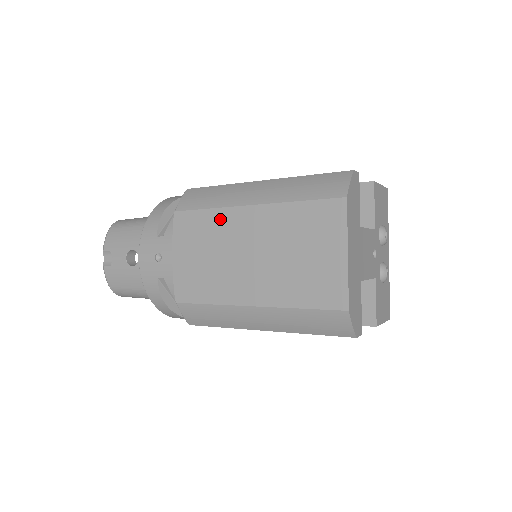
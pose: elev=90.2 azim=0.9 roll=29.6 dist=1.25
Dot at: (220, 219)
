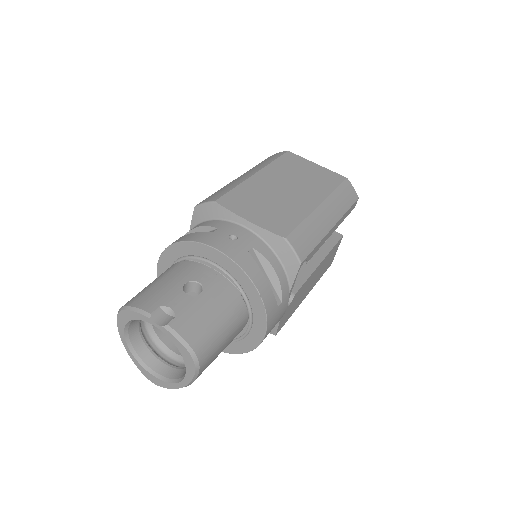
Dot at: (249, 186)
